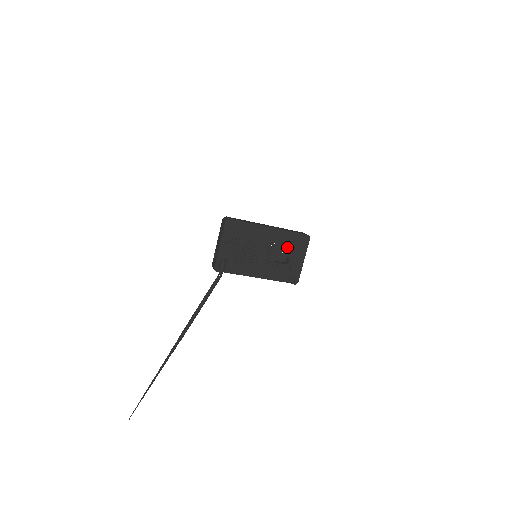
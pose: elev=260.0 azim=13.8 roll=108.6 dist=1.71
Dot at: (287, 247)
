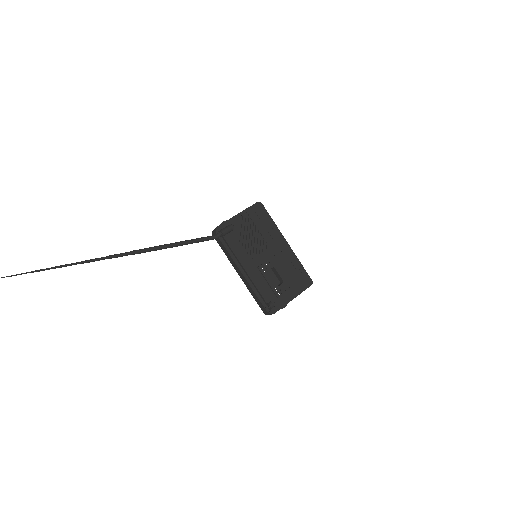
Dot at: (288, 272)
